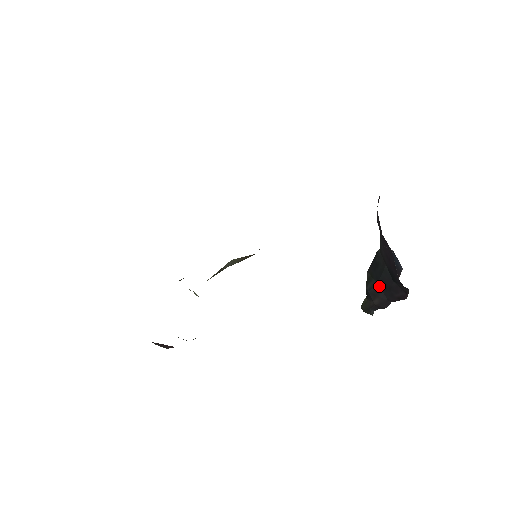
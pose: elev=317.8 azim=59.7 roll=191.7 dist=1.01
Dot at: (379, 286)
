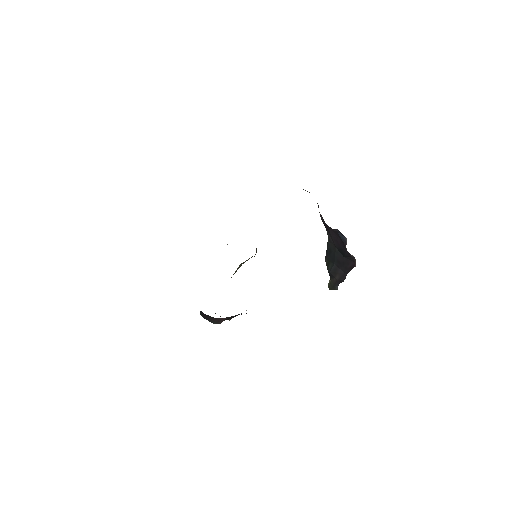
Dot at: (336, 265)
